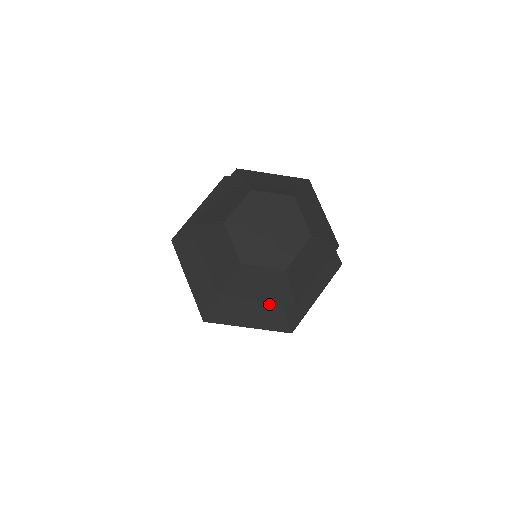
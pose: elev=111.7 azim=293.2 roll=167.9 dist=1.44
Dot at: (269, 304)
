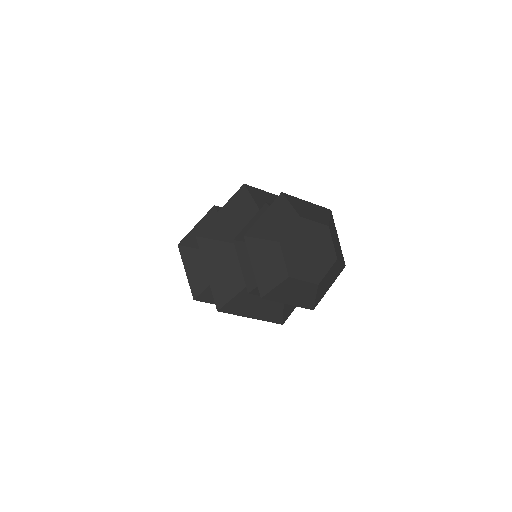
Dot at: (274, 301)
